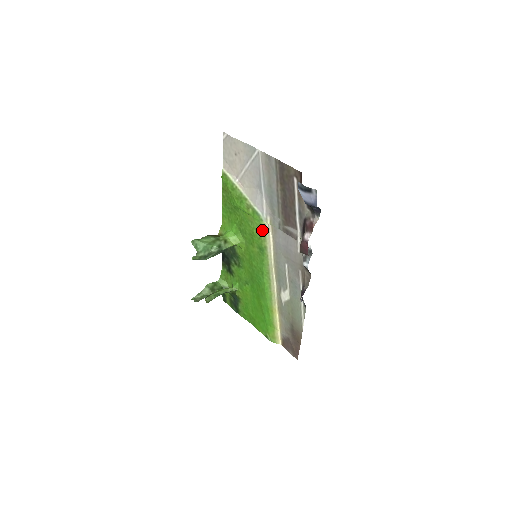
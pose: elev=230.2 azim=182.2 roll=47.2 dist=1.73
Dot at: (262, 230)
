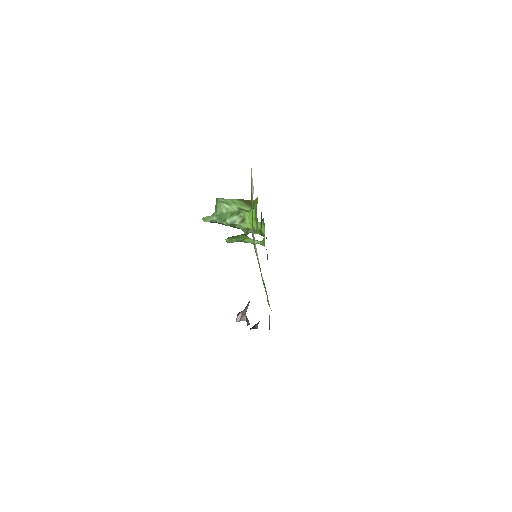
Dot at: (255, 251)
